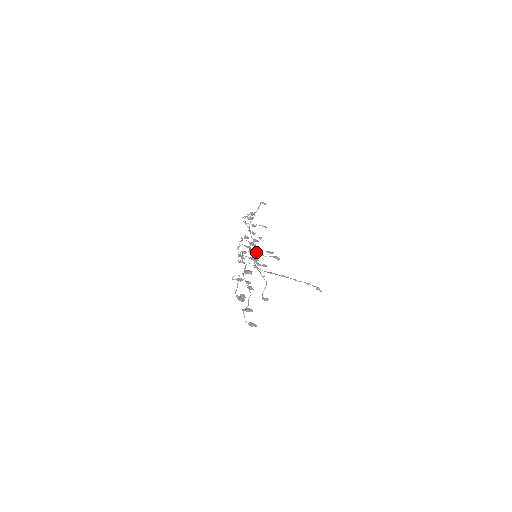
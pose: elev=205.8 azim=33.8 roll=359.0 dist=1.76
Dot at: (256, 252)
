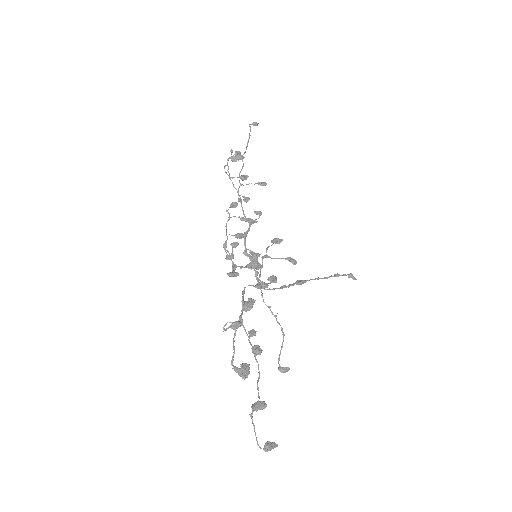
Dot at: (256, 254)
